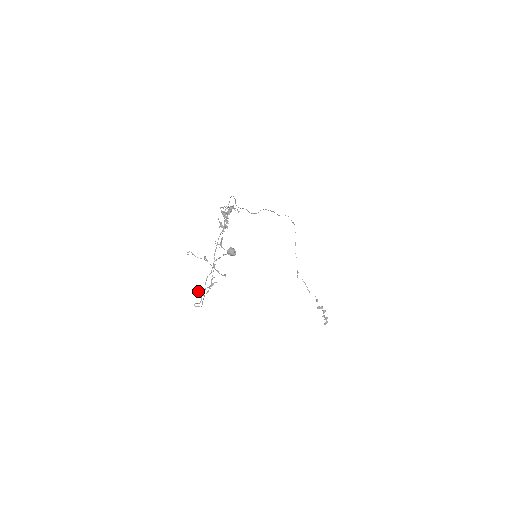
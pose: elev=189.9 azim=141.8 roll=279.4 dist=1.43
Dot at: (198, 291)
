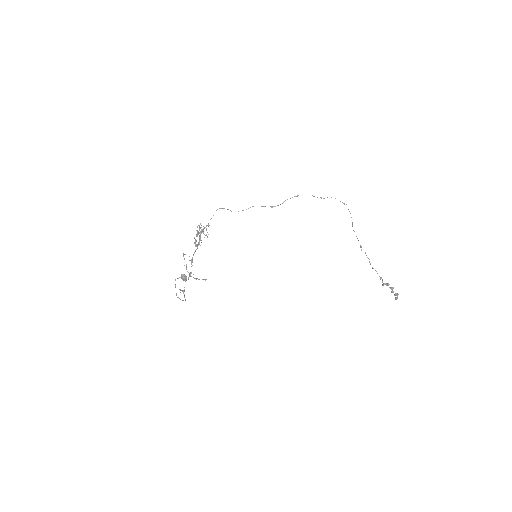
Dot at: (181, 290)
